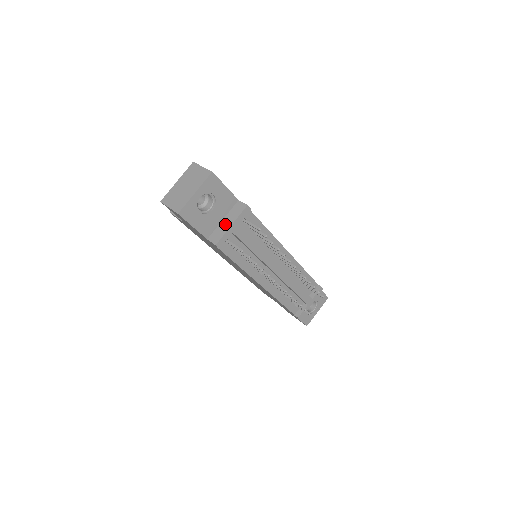
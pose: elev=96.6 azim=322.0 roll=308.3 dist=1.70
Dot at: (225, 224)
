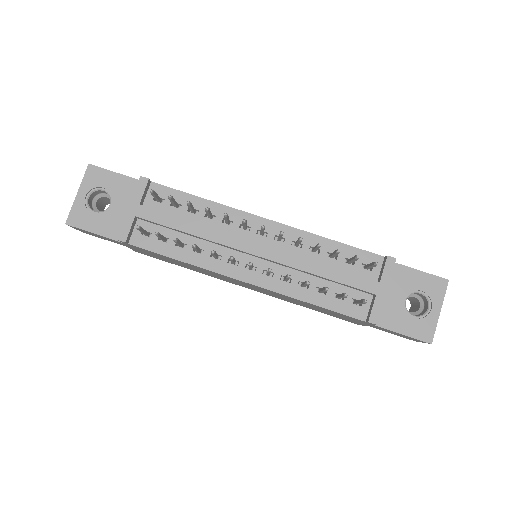
Dot at: occluded
